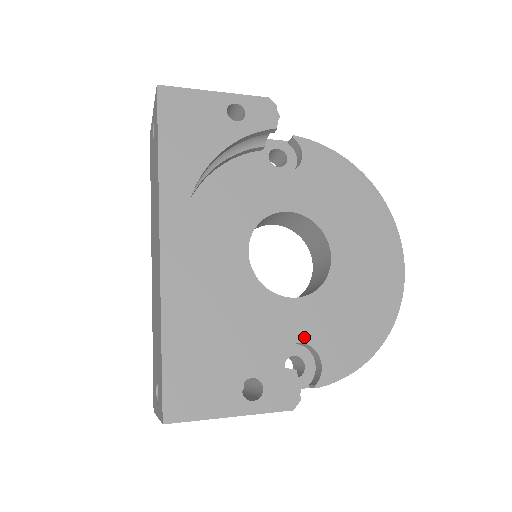
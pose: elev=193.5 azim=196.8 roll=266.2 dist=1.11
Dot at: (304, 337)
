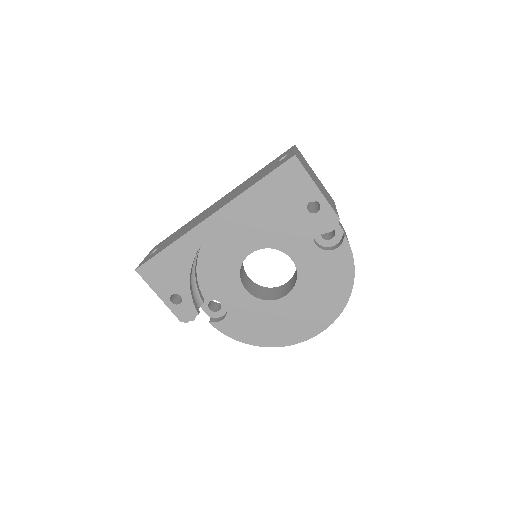
Dot at: (229, 305)
